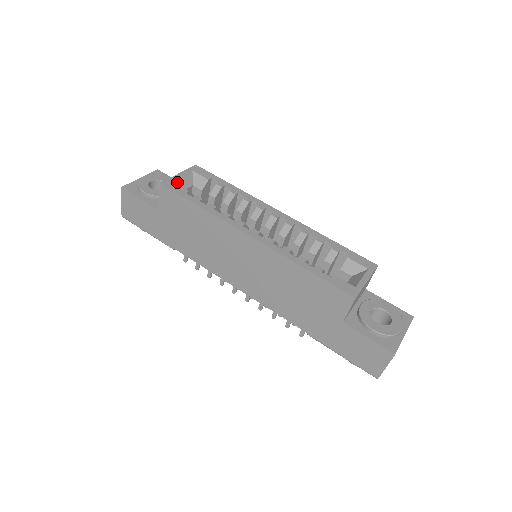
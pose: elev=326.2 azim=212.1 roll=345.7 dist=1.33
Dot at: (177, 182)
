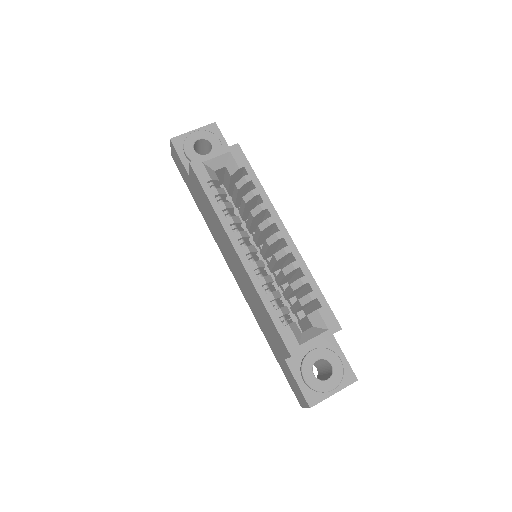
Dot at: (208, 163)
